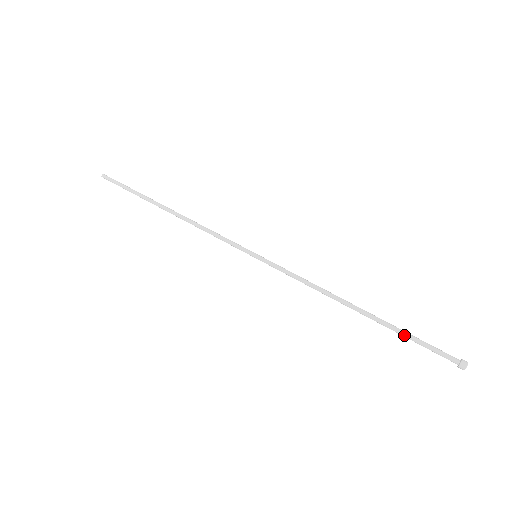
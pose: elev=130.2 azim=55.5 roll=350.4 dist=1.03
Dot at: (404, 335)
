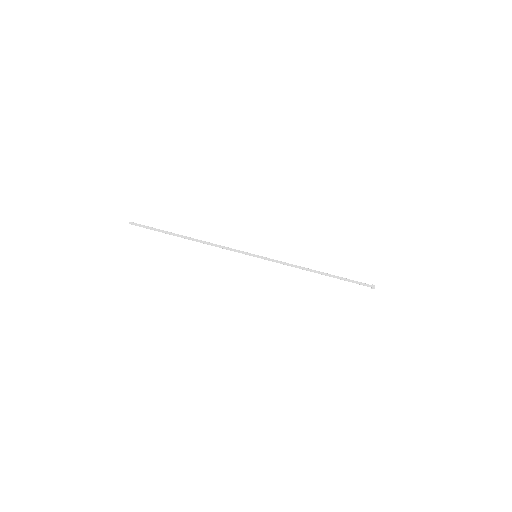
Dot at: (345, 280)
